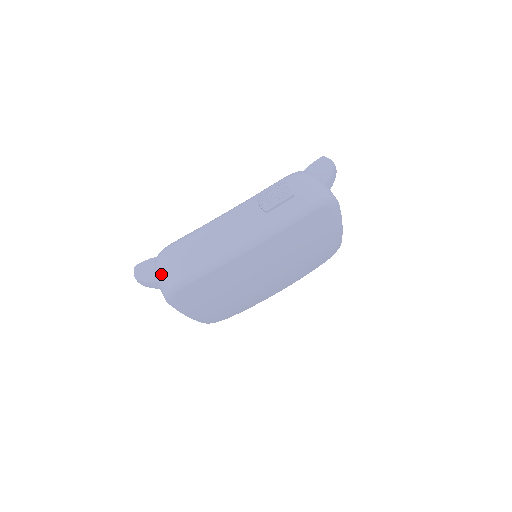
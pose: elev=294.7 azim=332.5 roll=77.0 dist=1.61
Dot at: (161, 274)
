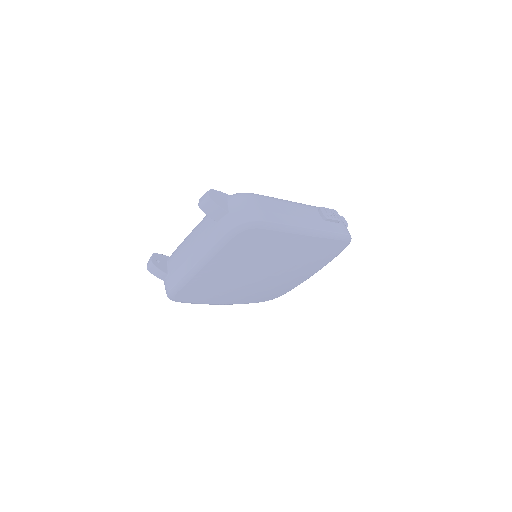
Dot at: (242, 207)
